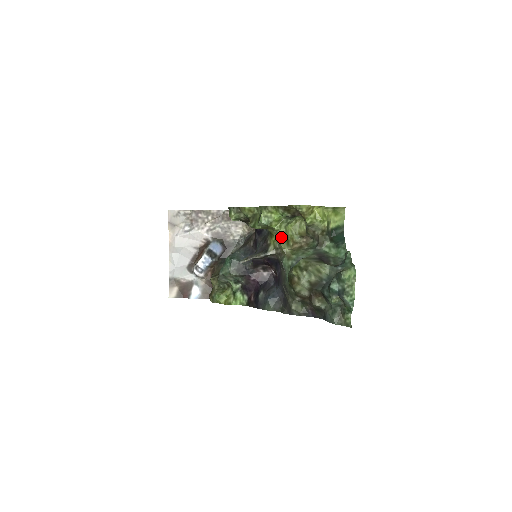
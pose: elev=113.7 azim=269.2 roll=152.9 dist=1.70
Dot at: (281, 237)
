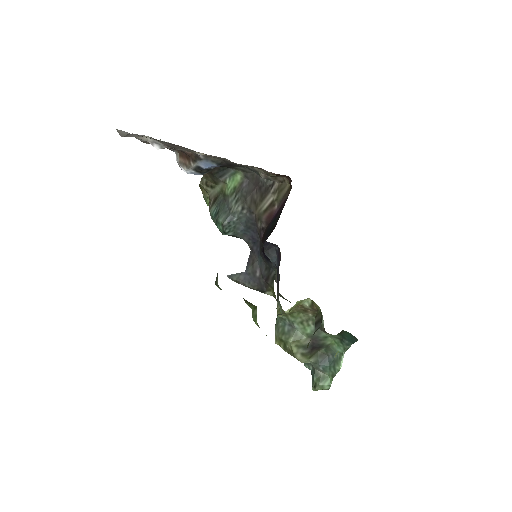
Dot at: (280, 314)
